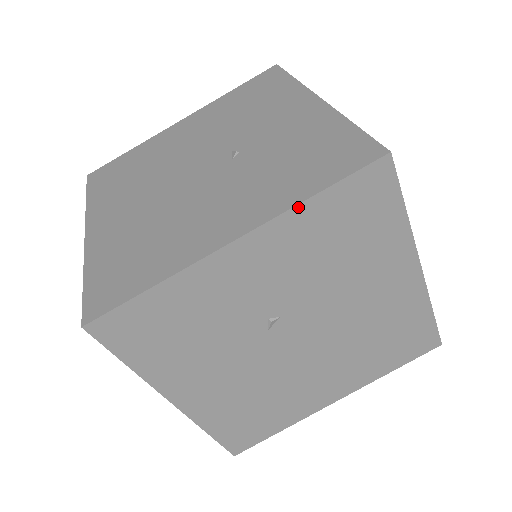
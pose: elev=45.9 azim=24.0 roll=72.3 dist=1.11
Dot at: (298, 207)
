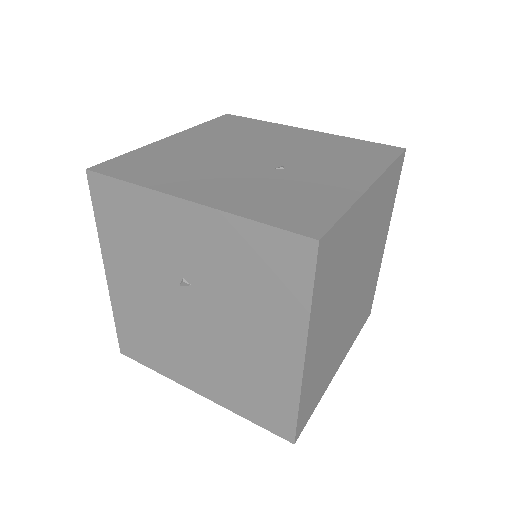
Dot at: (237, 217)
